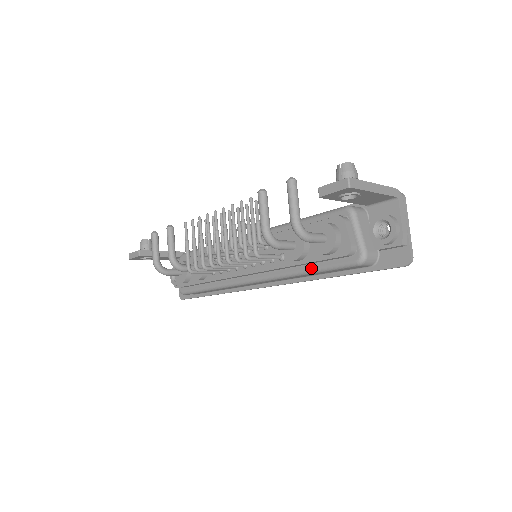
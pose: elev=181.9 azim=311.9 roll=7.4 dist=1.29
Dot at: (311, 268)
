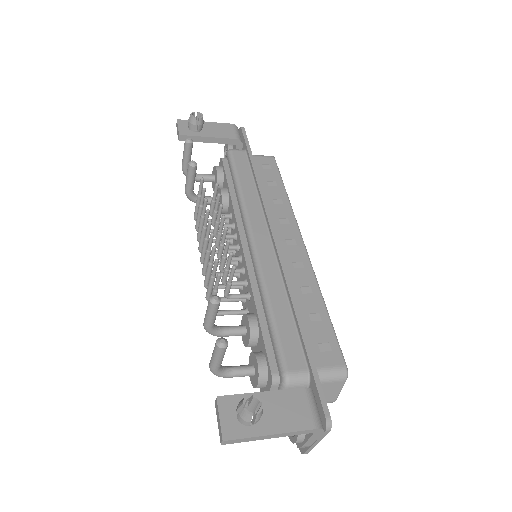
Dot at: occluded
